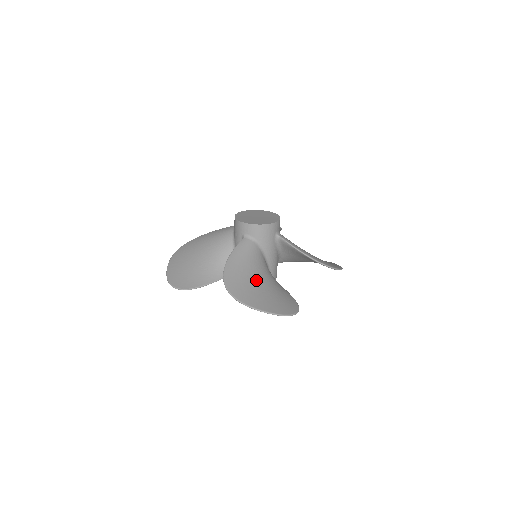
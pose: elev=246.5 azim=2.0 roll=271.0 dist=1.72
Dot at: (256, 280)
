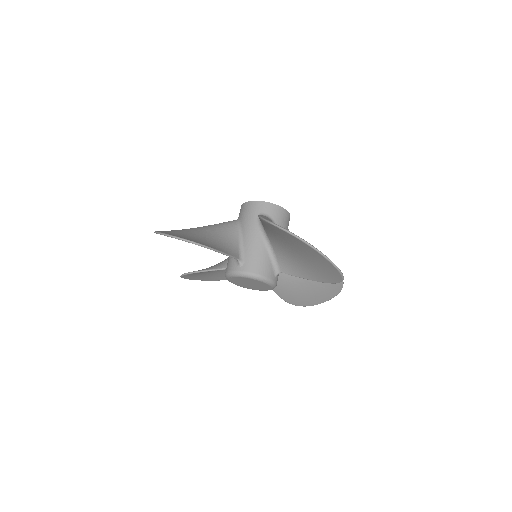
Dot at: occluded
